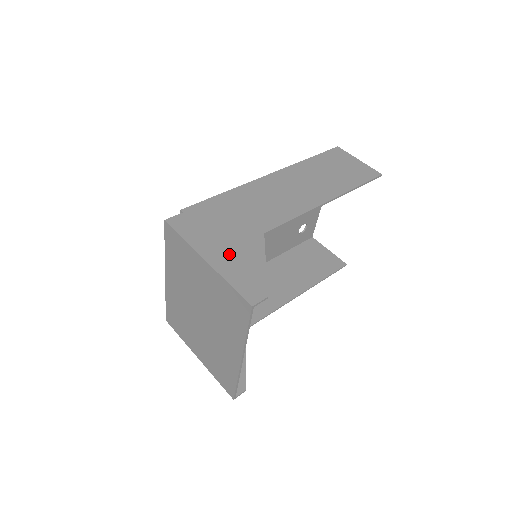
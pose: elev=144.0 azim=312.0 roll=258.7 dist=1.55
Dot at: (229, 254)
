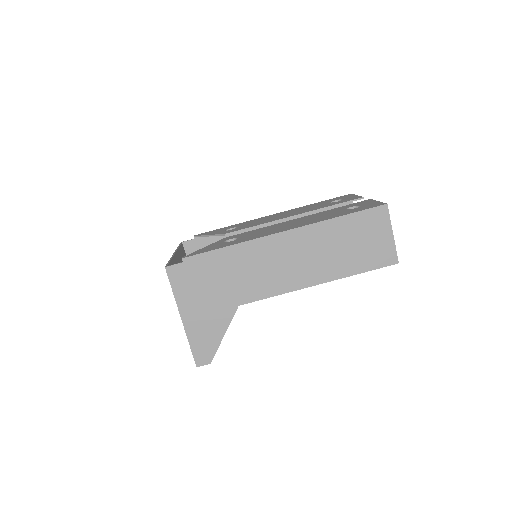
Dot at: (201, 319)
